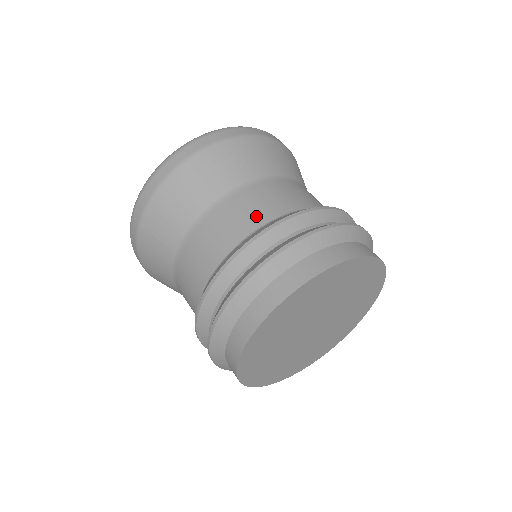
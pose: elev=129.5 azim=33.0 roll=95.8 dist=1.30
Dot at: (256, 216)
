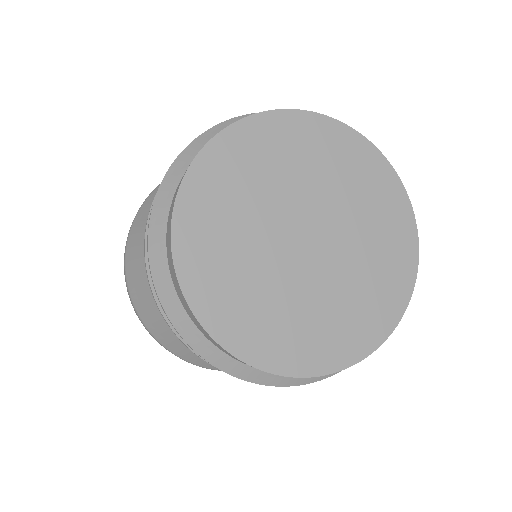
Dot at: occluded
